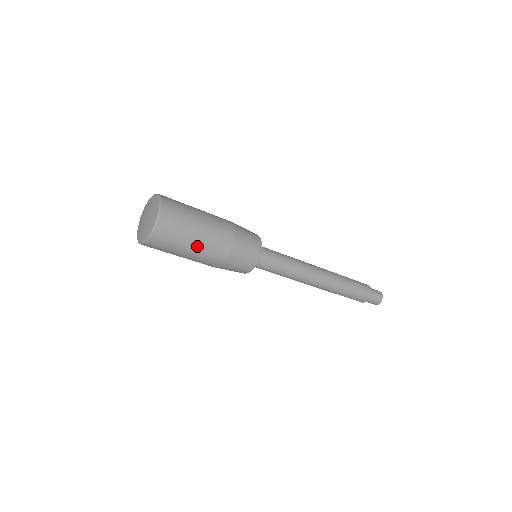
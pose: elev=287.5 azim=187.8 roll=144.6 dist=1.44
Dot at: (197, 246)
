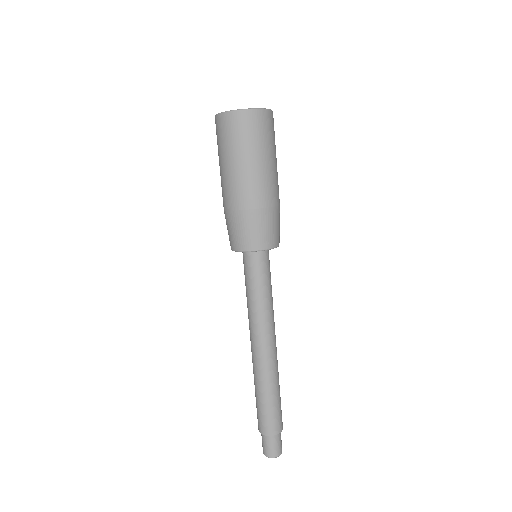
Dot at: (256, 166)
